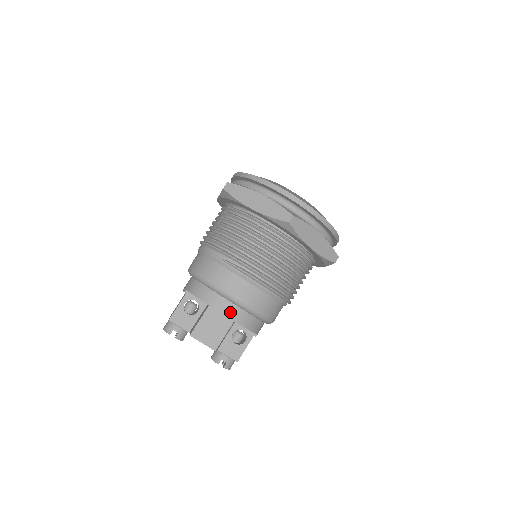
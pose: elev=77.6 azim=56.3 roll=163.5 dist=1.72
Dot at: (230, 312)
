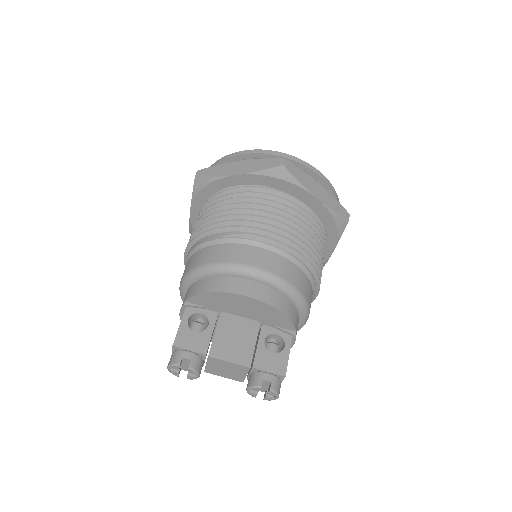
Dot at: (253, 291)
